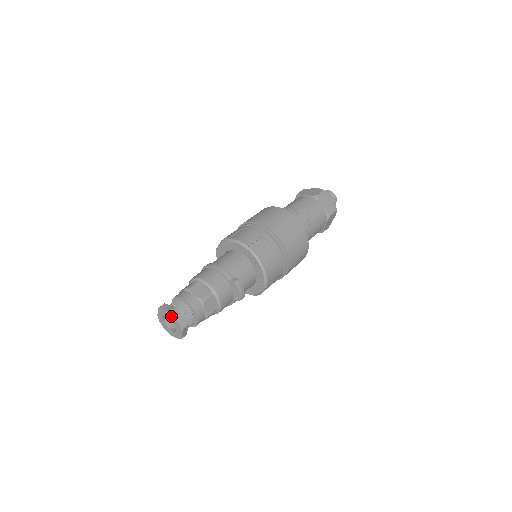
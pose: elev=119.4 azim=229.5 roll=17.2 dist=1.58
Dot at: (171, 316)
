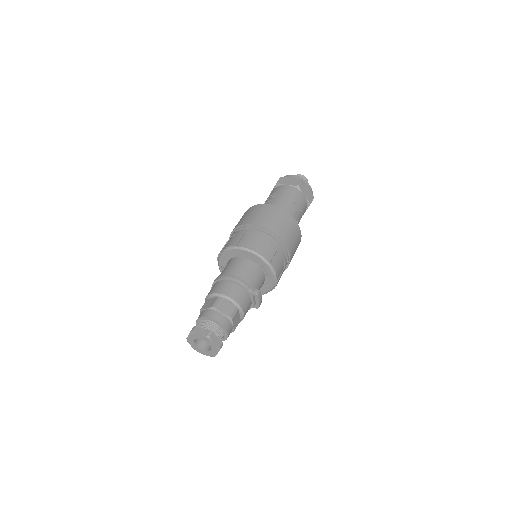
Dot at: (207, 340)
